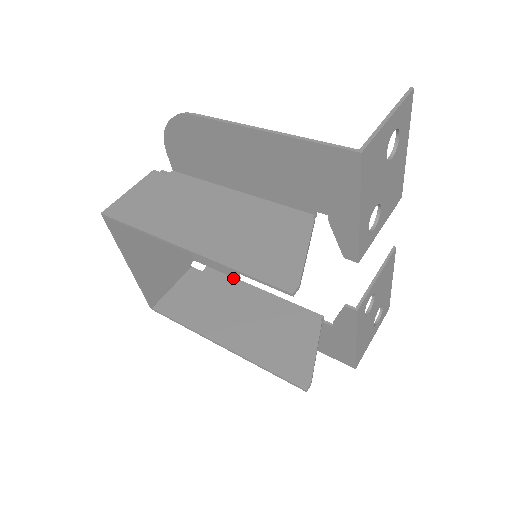
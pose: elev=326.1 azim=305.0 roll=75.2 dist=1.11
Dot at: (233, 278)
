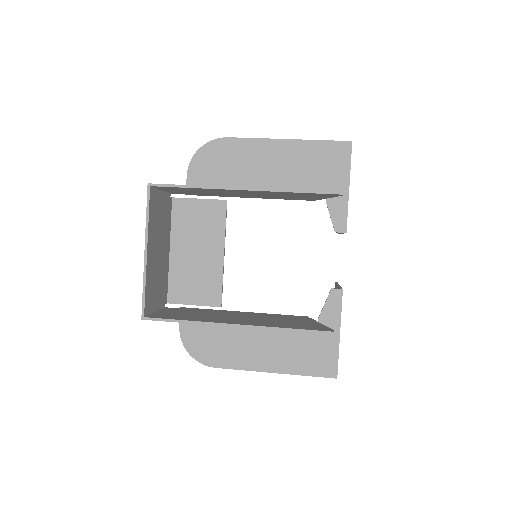
Dot at: occluded
